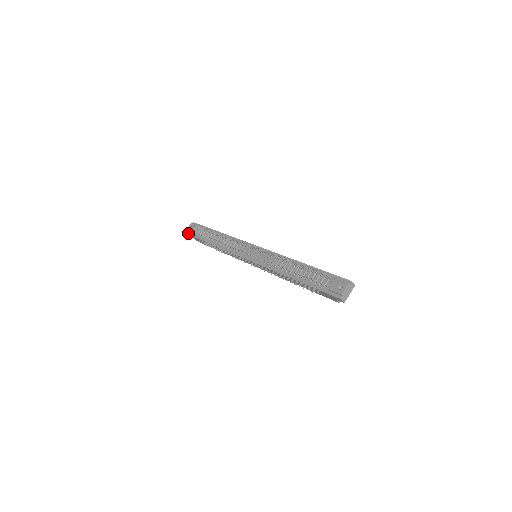
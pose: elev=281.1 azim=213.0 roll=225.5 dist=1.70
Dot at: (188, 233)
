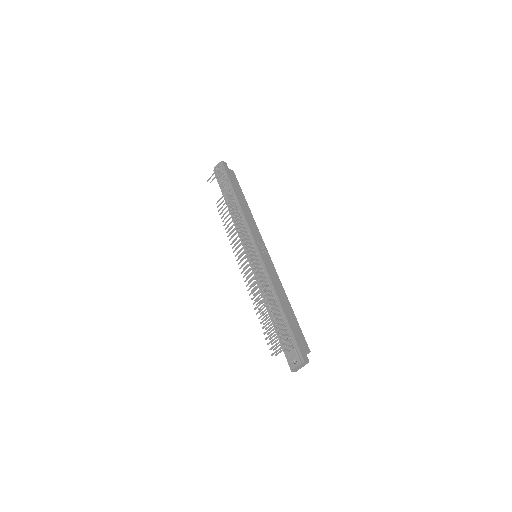
Dot at: (212, 179)
